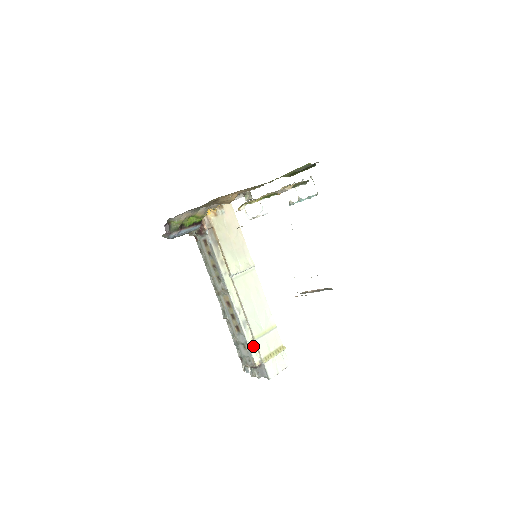
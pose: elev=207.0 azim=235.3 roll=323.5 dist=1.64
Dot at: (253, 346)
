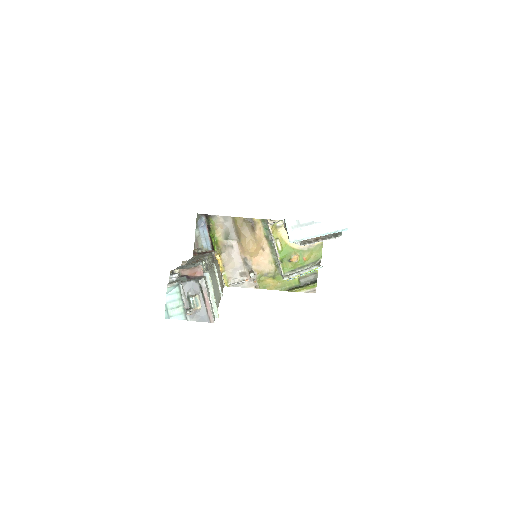
Dot at: occluded
